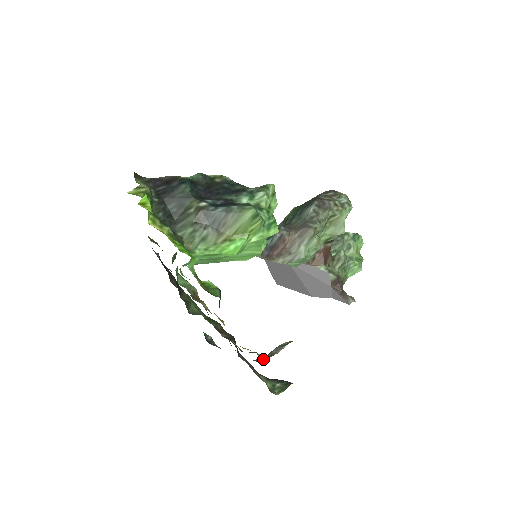
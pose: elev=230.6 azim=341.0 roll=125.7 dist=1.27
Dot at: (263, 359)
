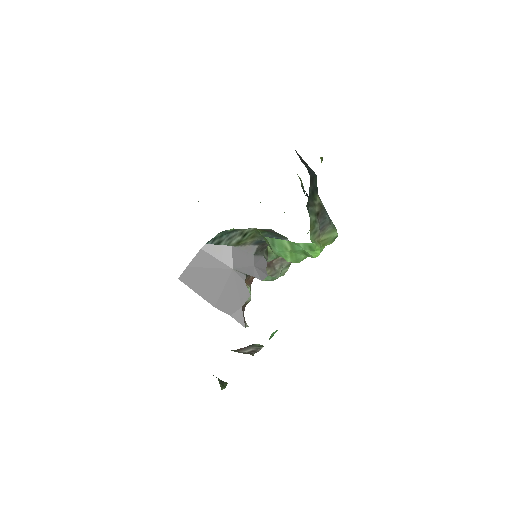
Dot at: (243, 352)
